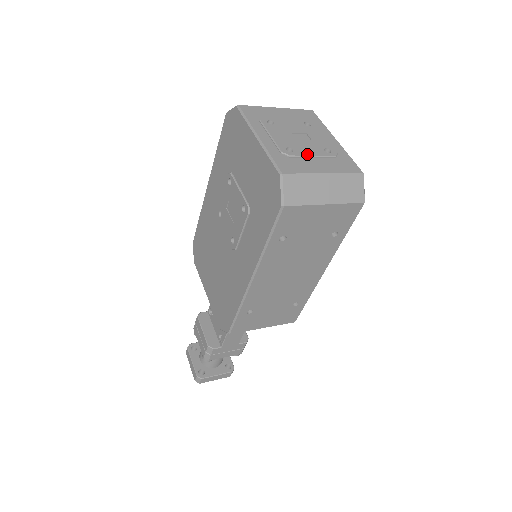
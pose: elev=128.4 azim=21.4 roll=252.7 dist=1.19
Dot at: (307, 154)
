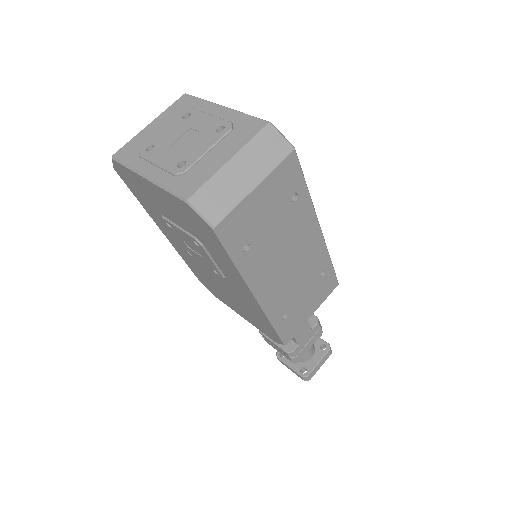
Dot at: (201, 153)
